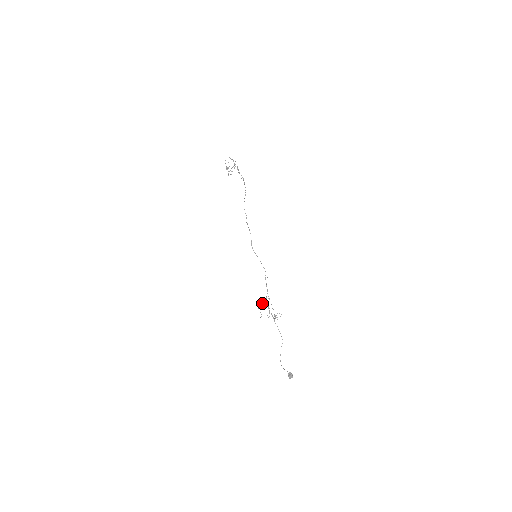
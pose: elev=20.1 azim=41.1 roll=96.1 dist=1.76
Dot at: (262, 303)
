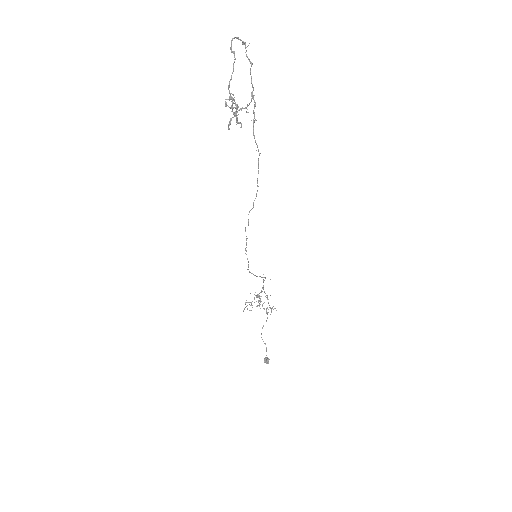
Dot at: (251, 303)
